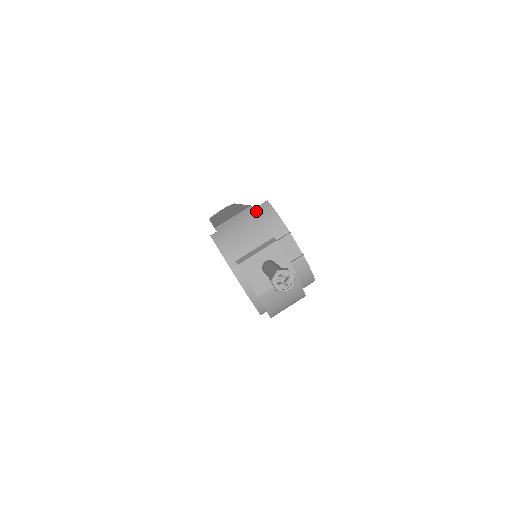
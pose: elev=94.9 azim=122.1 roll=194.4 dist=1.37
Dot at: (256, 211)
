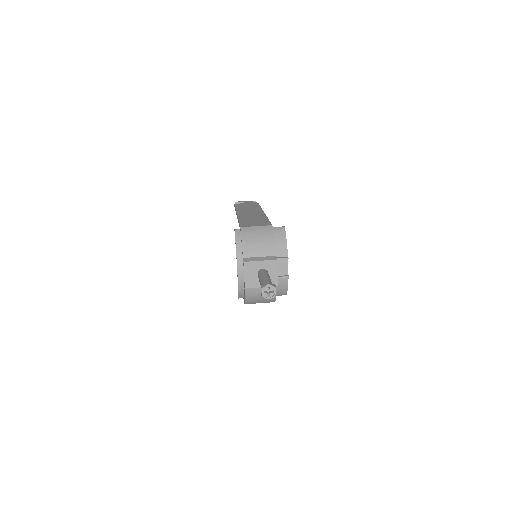
Dot at: (273, 230)
